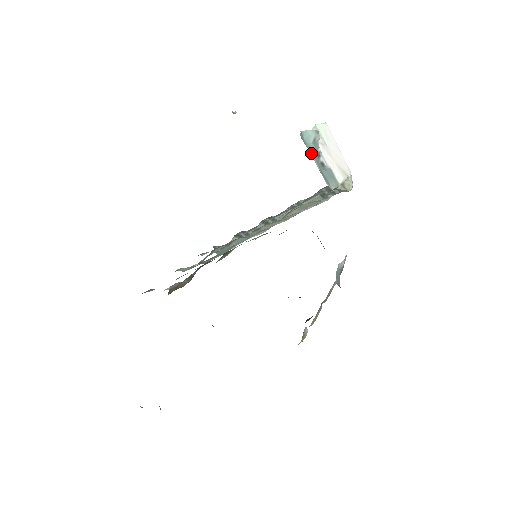
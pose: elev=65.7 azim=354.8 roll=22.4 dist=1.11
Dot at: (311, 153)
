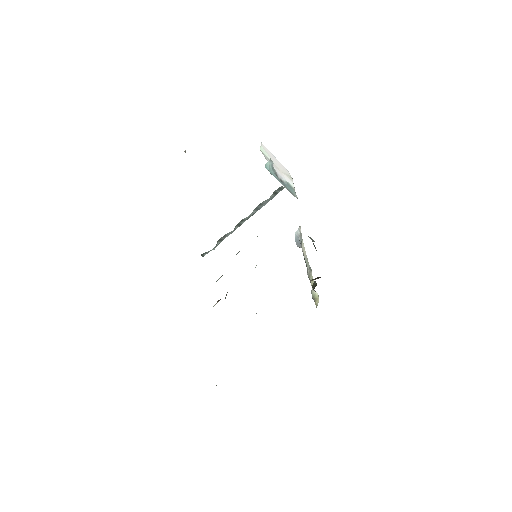
Dot at: (278, 180)
